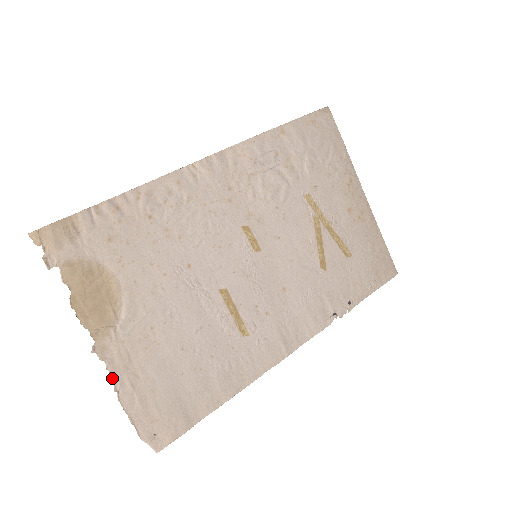
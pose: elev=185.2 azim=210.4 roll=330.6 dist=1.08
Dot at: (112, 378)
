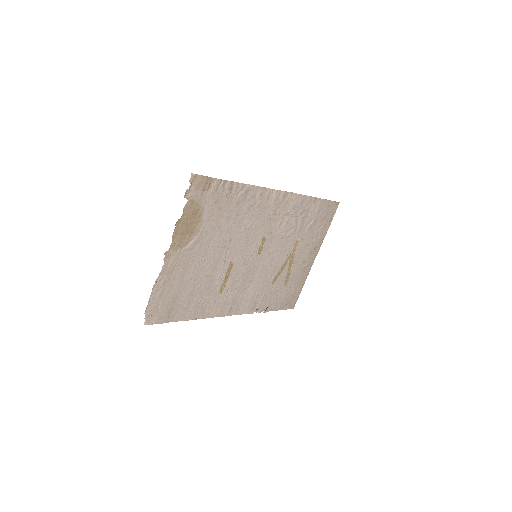
Dot at: (160, 273)
